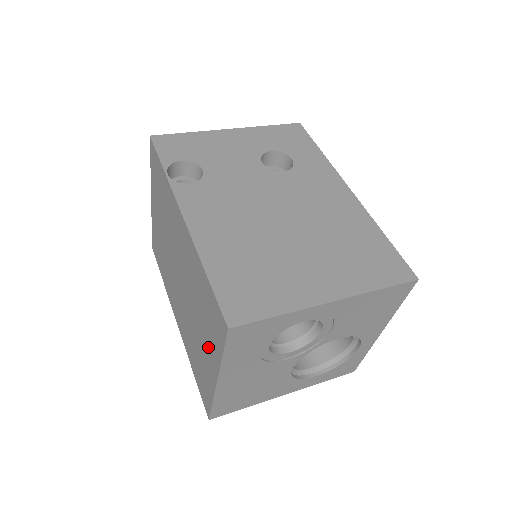
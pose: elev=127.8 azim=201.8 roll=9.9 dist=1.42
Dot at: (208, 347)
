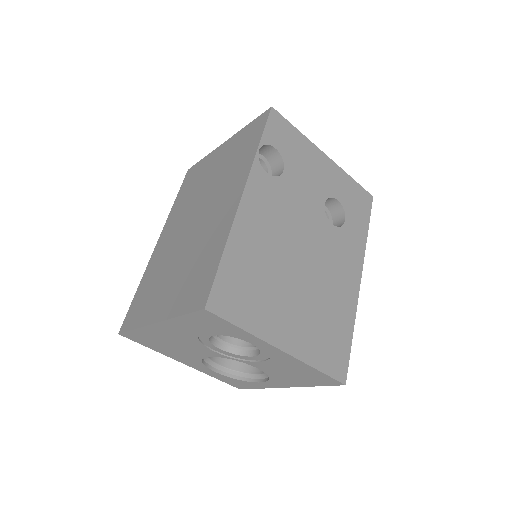
Dot at: (171, 295)
